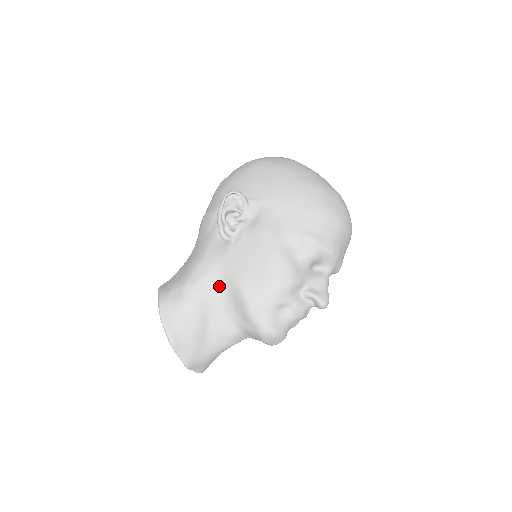
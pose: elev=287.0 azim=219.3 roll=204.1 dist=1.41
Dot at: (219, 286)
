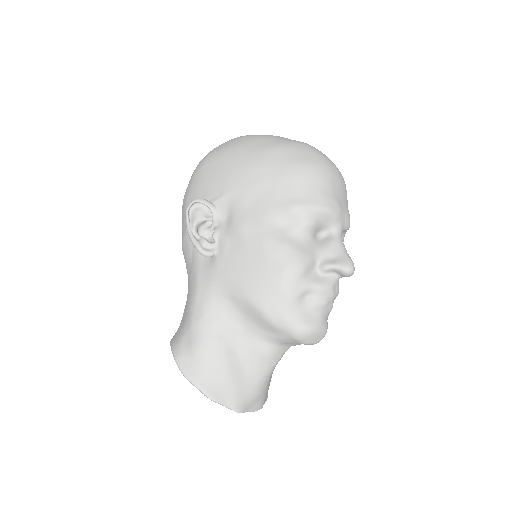
Dot at: (227, 309)
